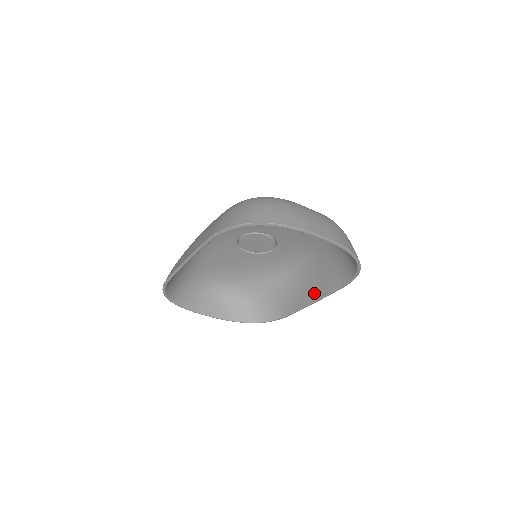
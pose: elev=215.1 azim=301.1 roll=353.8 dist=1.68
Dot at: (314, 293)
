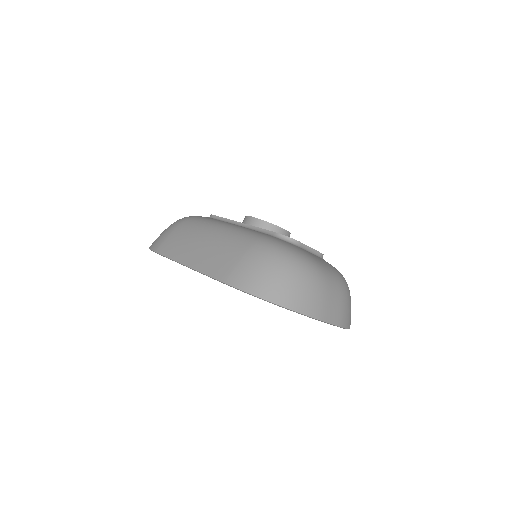
Dot at: occluded
